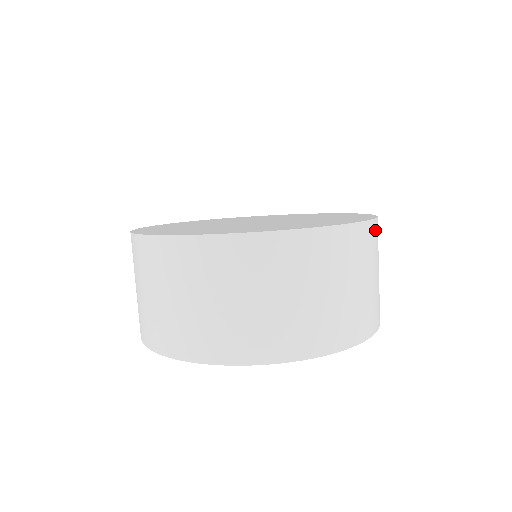
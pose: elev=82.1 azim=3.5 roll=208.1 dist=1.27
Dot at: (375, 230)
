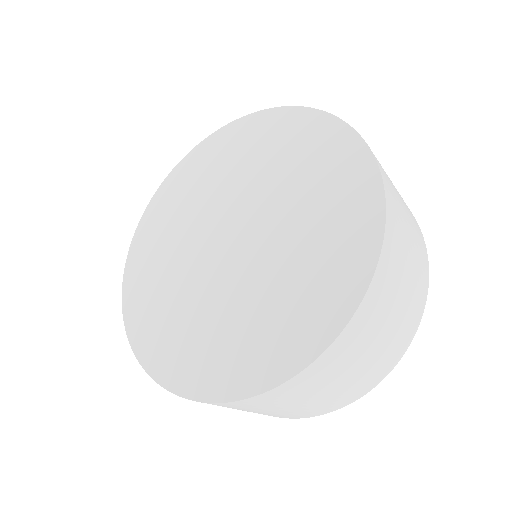
Dot at: (380, 279)
